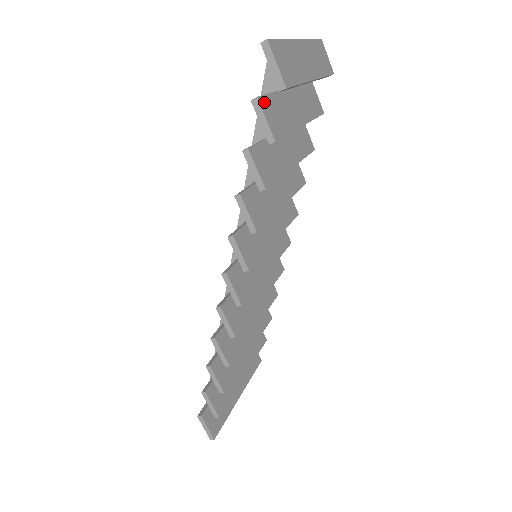
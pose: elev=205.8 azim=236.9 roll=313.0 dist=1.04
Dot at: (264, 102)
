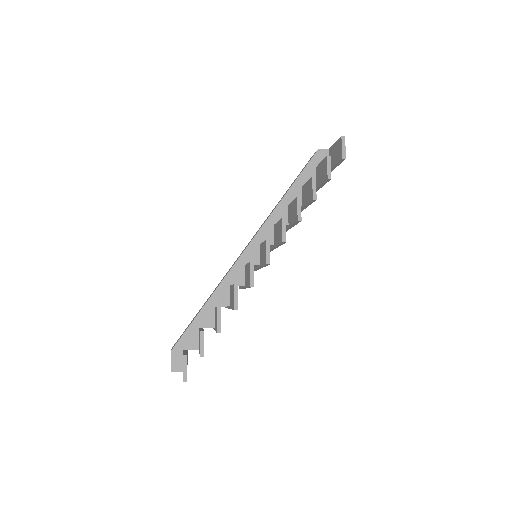
Dot at: occluded
